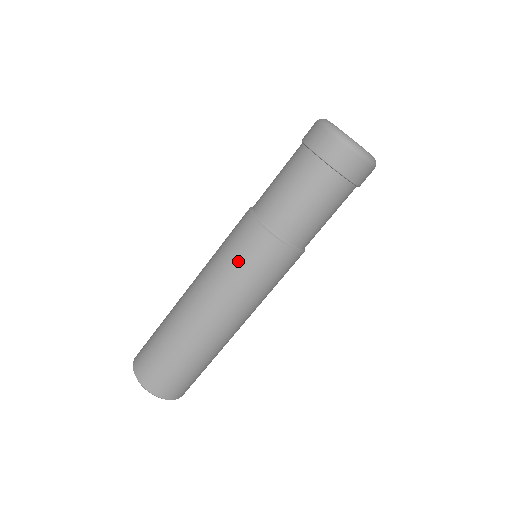
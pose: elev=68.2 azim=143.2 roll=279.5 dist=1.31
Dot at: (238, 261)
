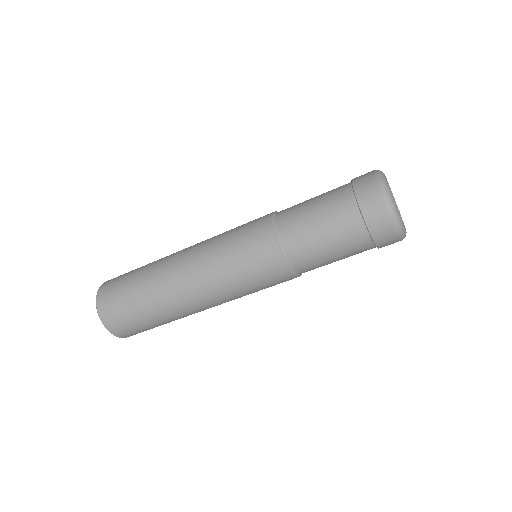
Dot at: (235, 239)
